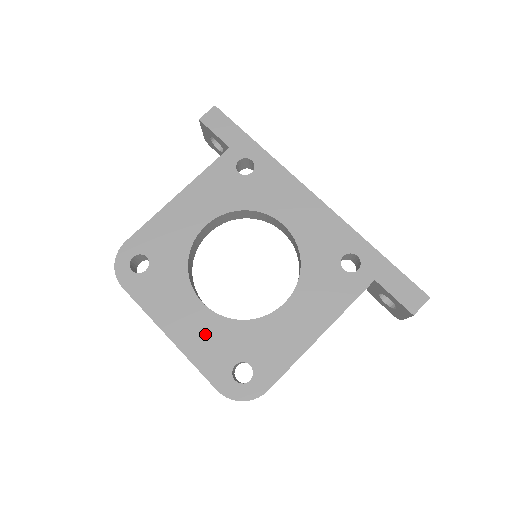
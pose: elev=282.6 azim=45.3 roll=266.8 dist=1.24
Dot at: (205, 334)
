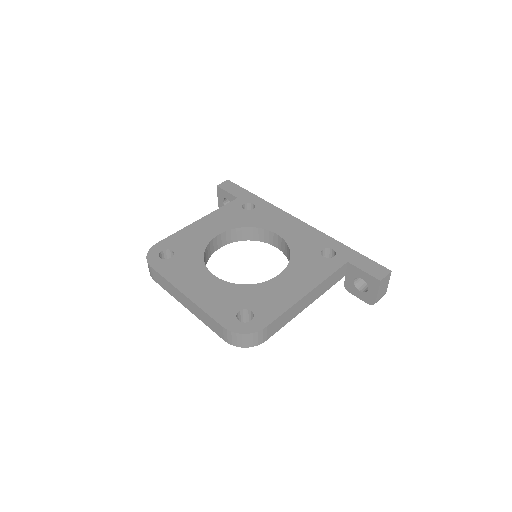
Dot at: (215, 293)
